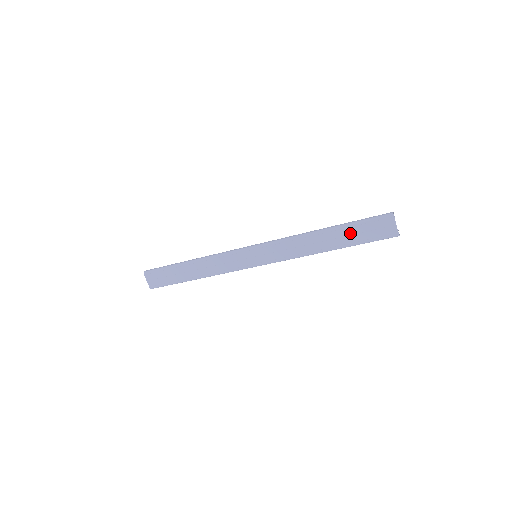
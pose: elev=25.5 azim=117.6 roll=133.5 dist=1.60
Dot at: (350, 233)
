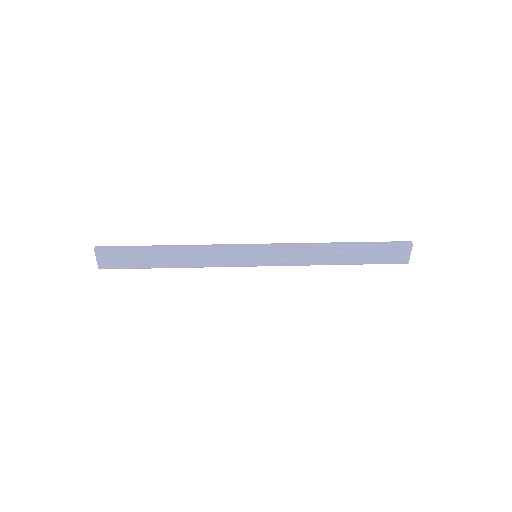
Dot at: (366, 253)
